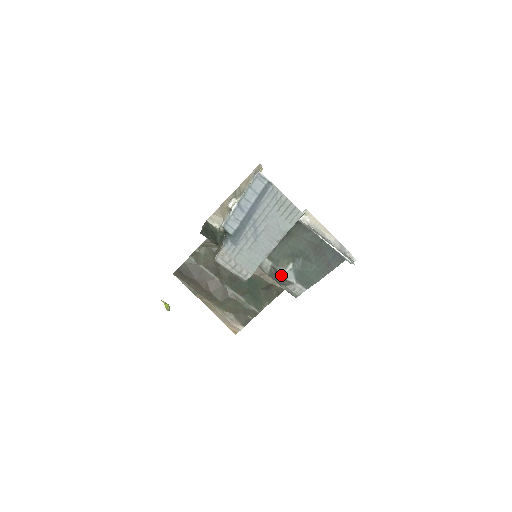
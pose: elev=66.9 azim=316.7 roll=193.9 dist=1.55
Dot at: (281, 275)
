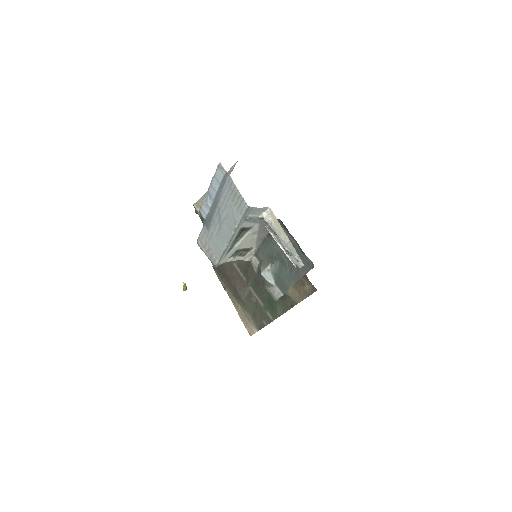
Dot at: occluded
